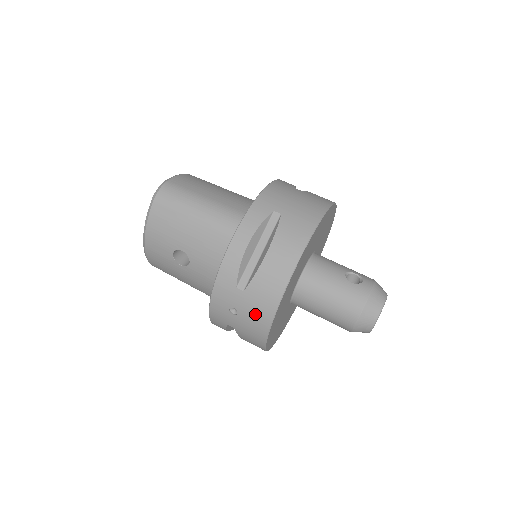
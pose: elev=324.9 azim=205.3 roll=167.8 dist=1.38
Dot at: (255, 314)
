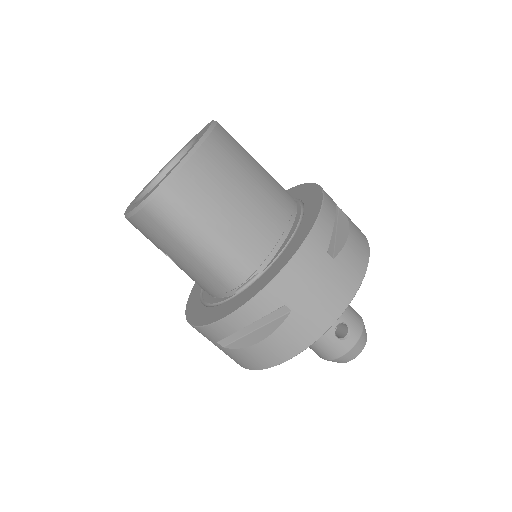
Dot at: occluded
